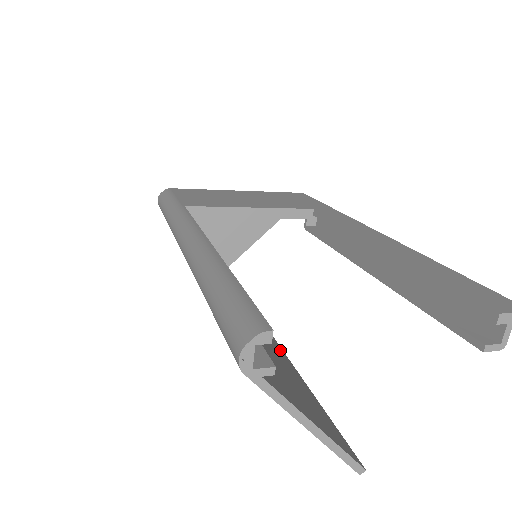
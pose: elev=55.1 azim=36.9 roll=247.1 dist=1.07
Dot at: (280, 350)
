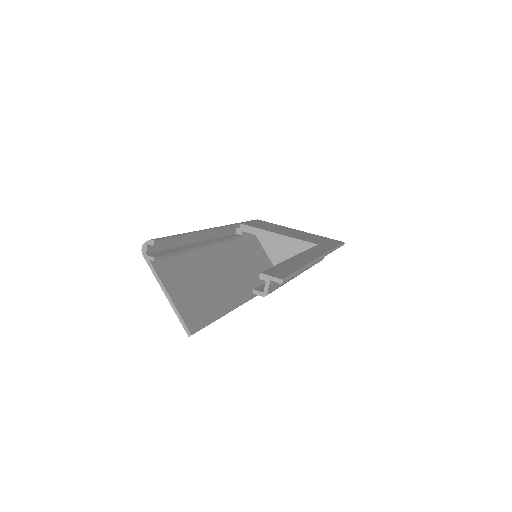
Dot at: (232, 302)
